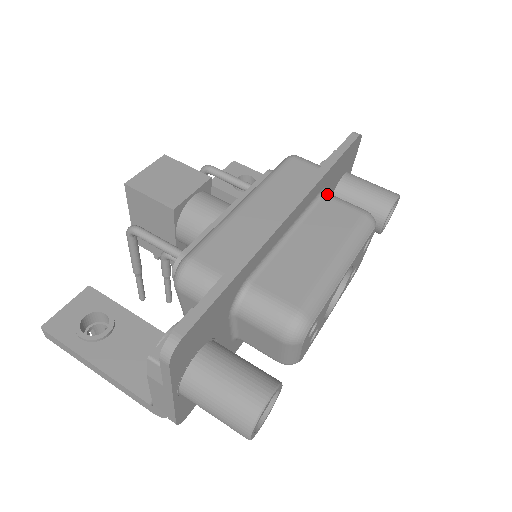
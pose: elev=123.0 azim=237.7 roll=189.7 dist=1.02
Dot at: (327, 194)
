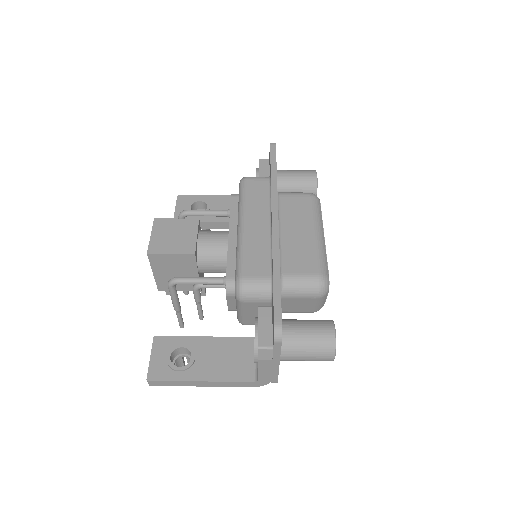
Dot at: (280, 194)
